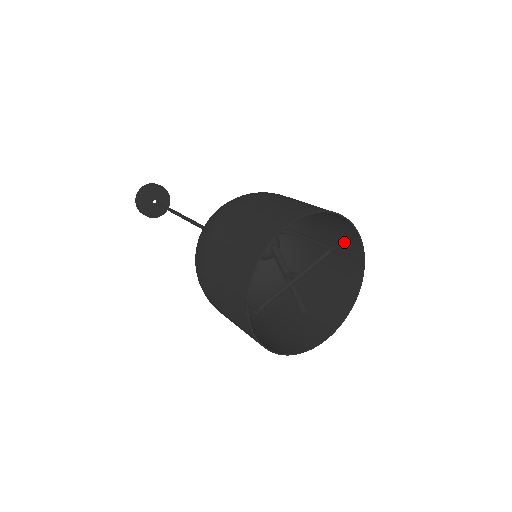
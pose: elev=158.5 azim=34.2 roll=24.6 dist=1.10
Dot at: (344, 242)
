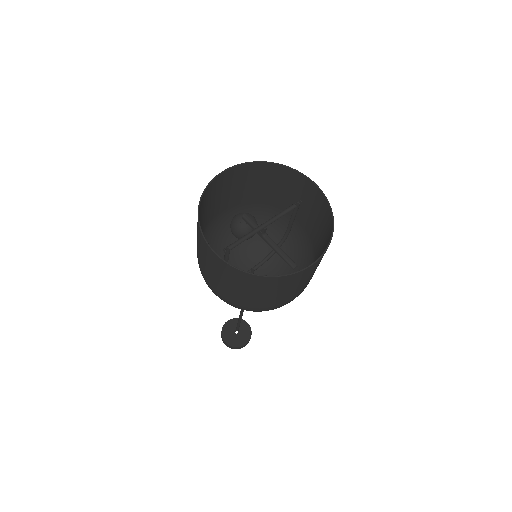
Dot at: (313, 203)
